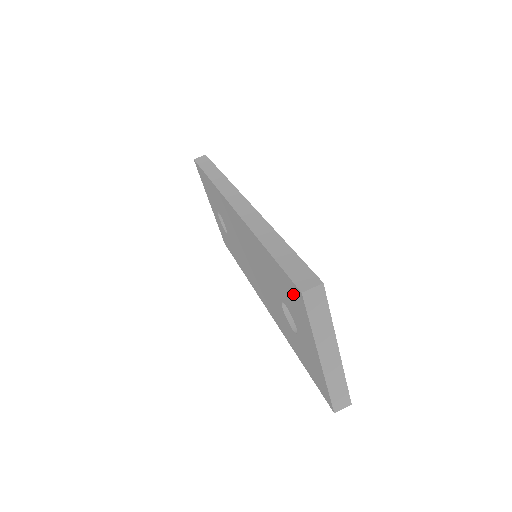
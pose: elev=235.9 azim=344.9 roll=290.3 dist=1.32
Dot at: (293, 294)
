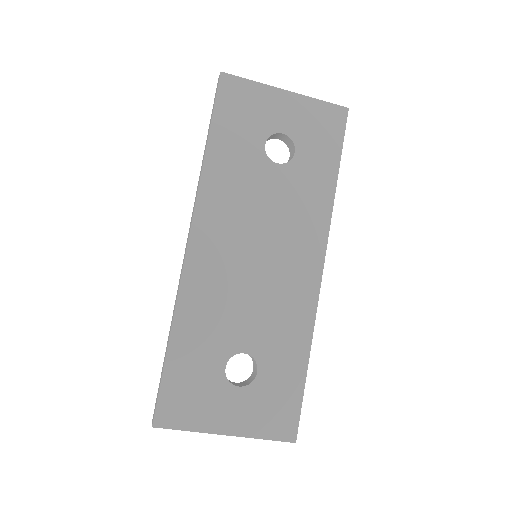
Dot at: occluded
